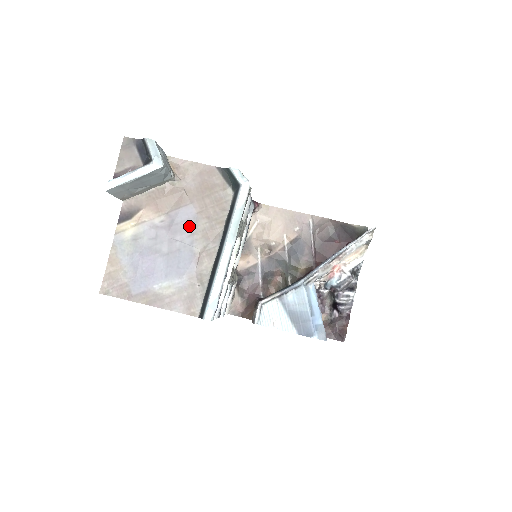
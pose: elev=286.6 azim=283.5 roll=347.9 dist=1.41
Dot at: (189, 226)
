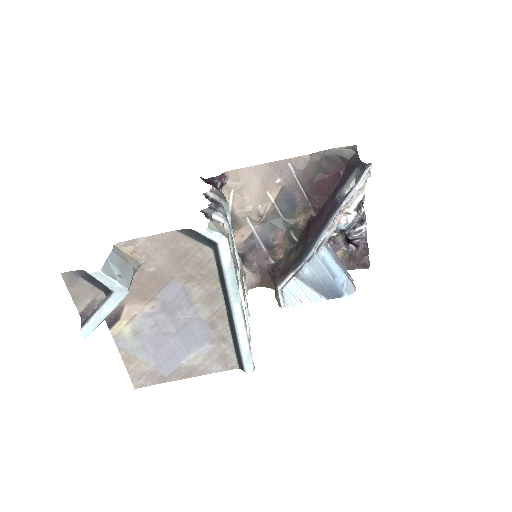
Dot at: (183, 300)
